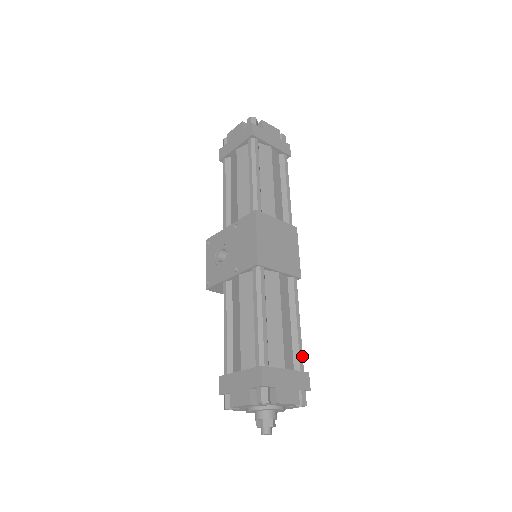
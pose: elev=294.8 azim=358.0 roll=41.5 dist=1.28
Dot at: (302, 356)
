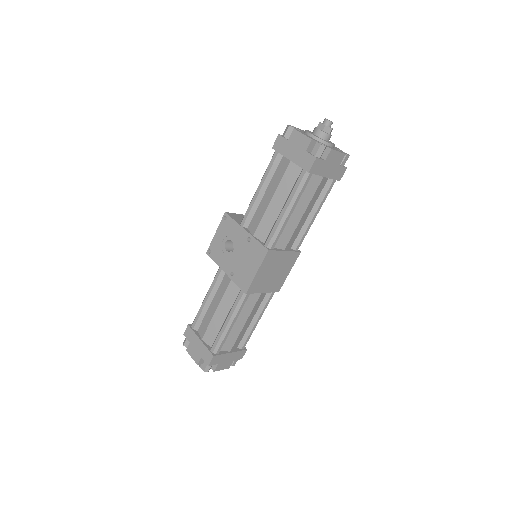
Dot at: (248, 340)
